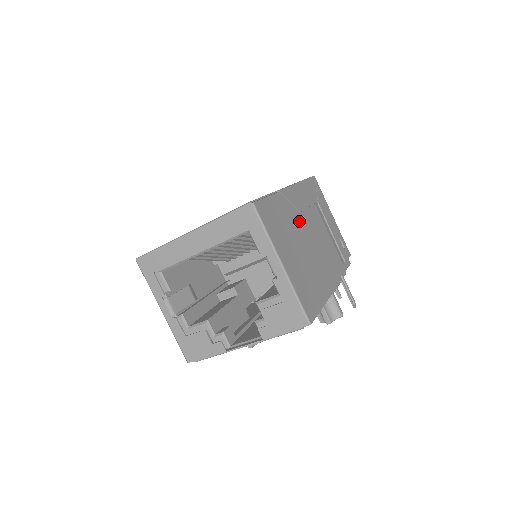
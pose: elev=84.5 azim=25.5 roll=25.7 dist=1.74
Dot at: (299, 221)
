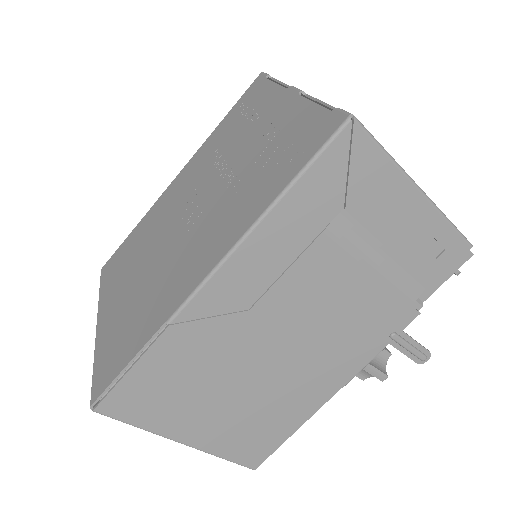
Dot at: (242, 333)
